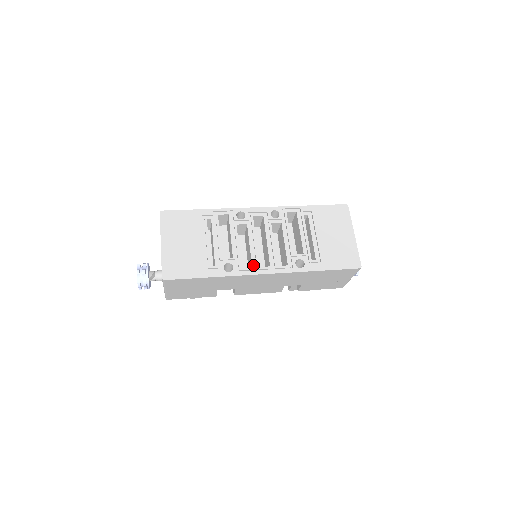
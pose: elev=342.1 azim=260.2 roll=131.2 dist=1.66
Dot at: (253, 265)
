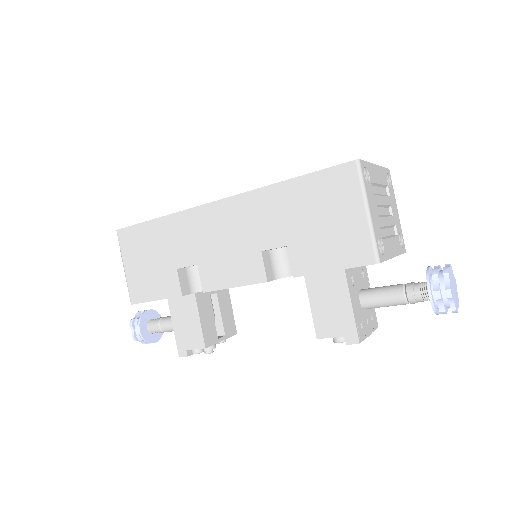
Dot at: occluded
